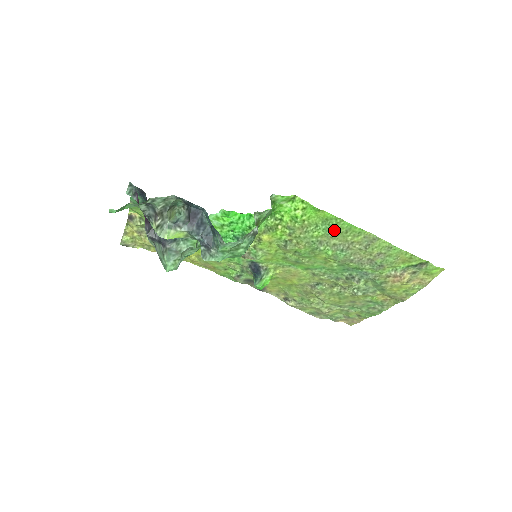
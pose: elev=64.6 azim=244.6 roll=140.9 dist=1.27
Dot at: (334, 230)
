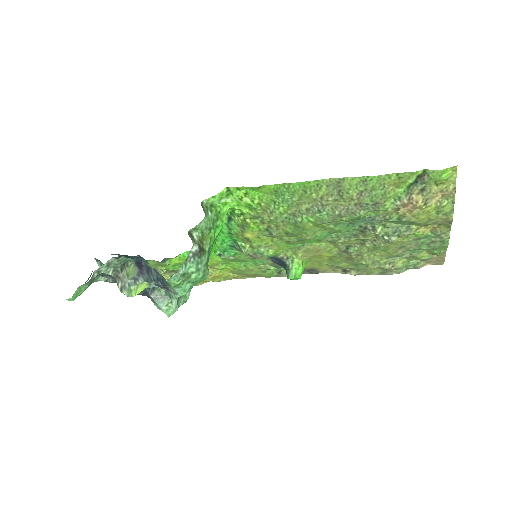
Dot at: (293, 197)
